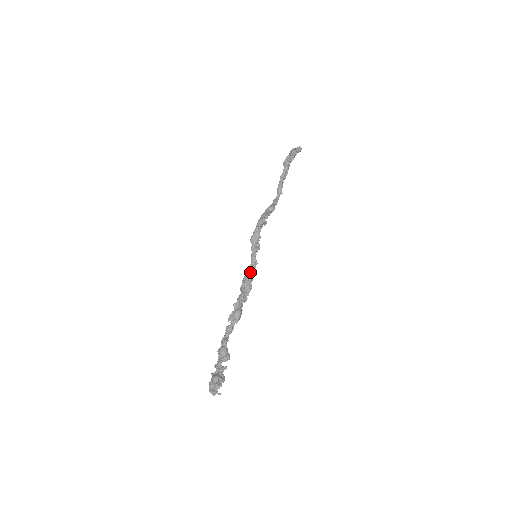
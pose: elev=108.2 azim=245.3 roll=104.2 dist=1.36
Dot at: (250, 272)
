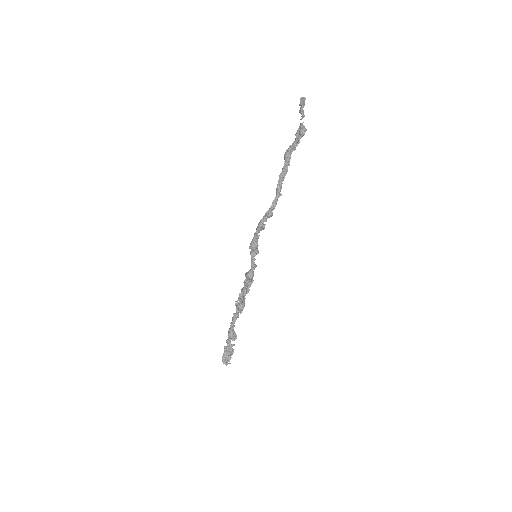
Dot at: (250, 273)
